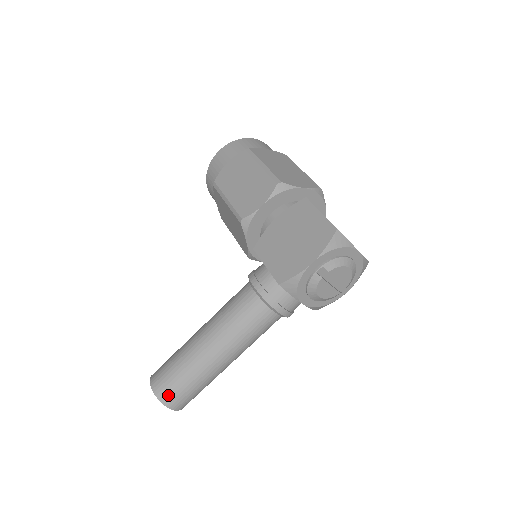
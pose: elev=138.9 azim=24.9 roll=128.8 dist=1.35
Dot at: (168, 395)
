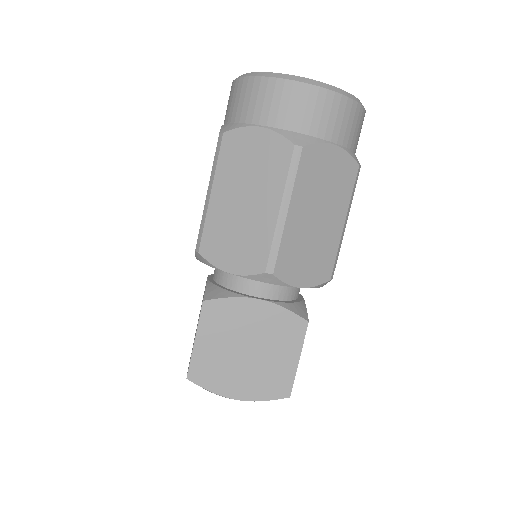
Dot at: occluded
